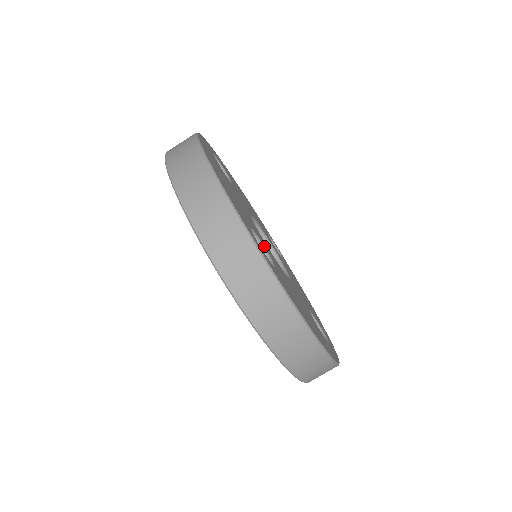
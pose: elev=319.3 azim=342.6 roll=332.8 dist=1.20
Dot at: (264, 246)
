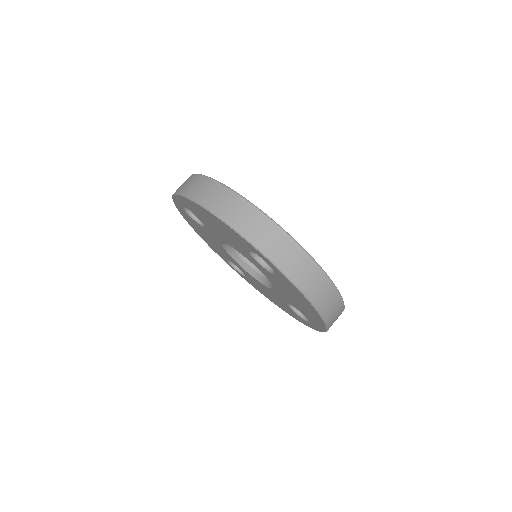
Dot at: occluded
